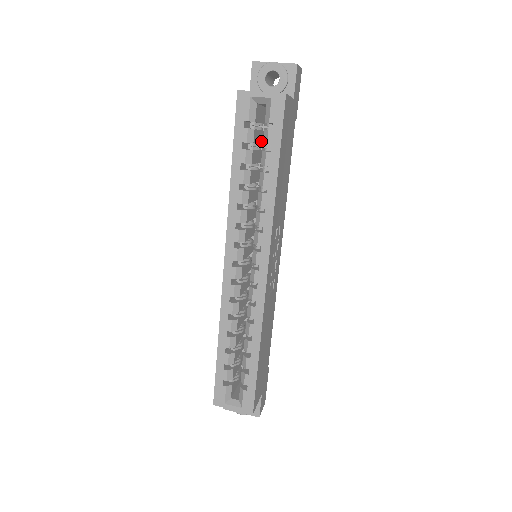
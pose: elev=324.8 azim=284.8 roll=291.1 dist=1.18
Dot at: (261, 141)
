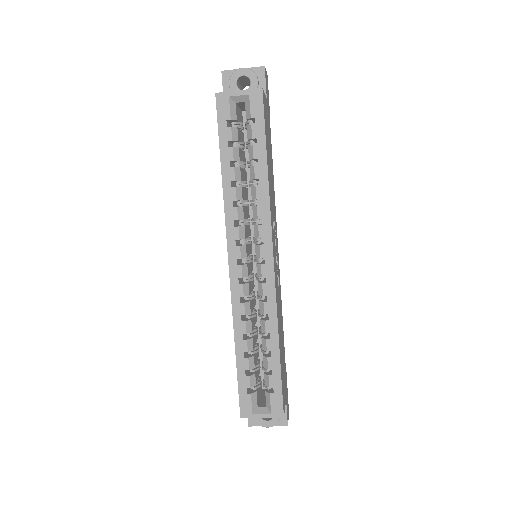
Dot at: occluded
